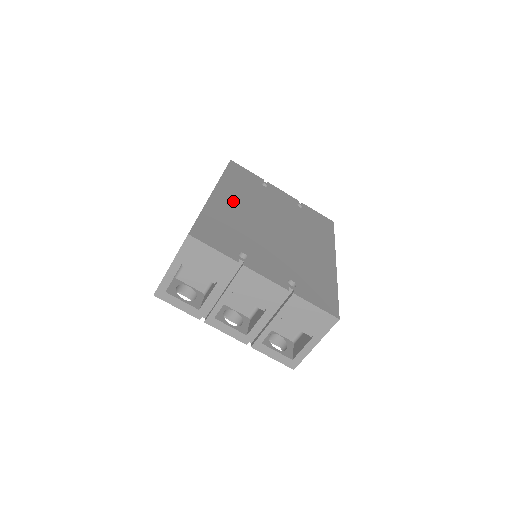
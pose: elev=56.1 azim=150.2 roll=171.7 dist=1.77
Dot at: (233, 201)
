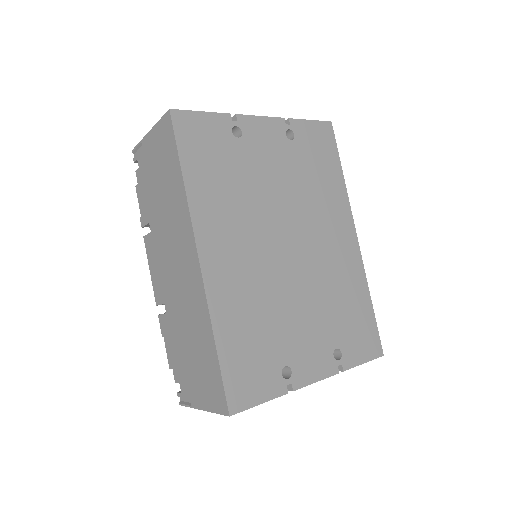
Dot at: (229, 254)
